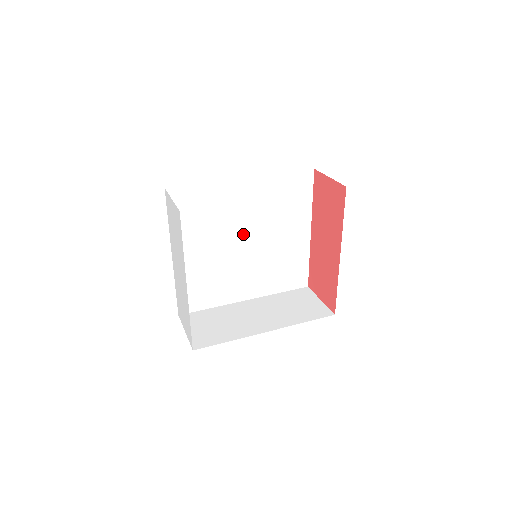
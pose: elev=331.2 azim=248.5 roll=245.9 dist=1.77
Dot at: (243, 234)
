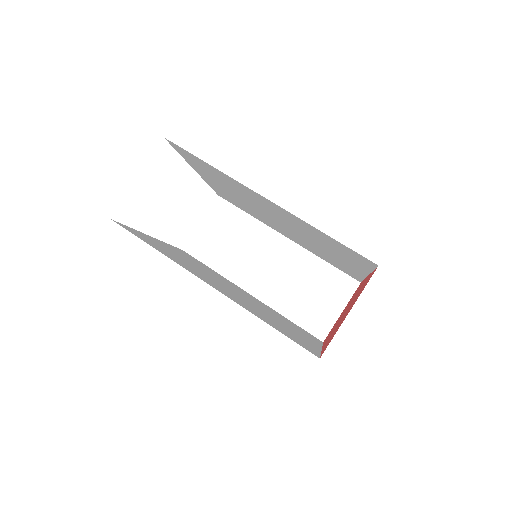
Dot at: (274, 217)
